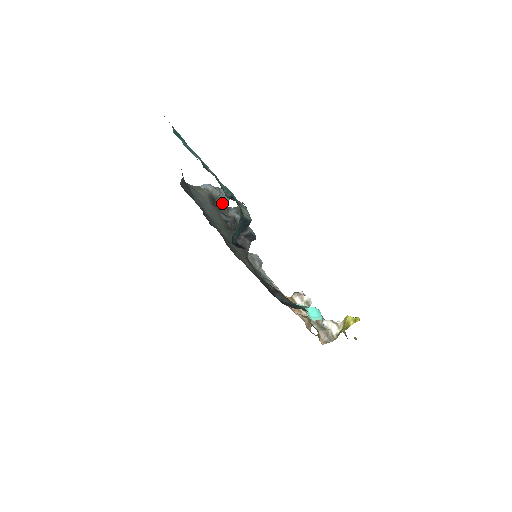
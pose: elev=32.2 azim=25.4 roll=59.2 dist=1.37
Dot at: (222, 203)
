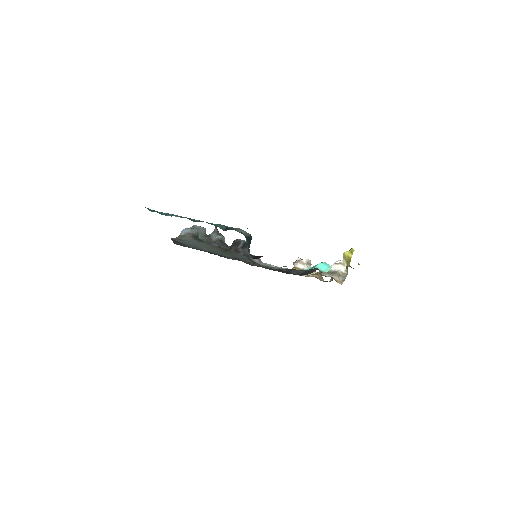
Dot at: (203, 235)
